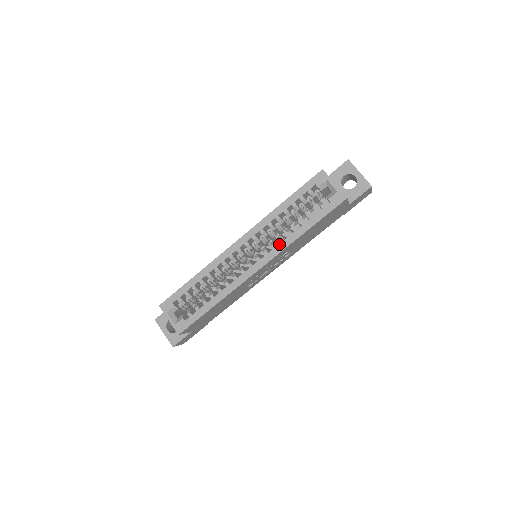
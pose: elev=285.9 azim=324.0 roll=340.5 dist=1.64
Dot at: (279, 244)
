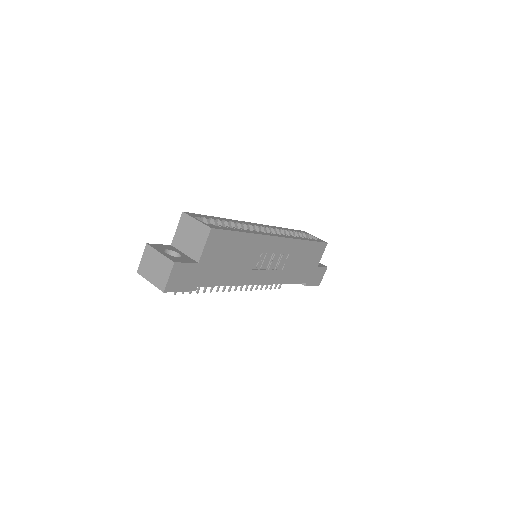
Dot at: (291, 236)
